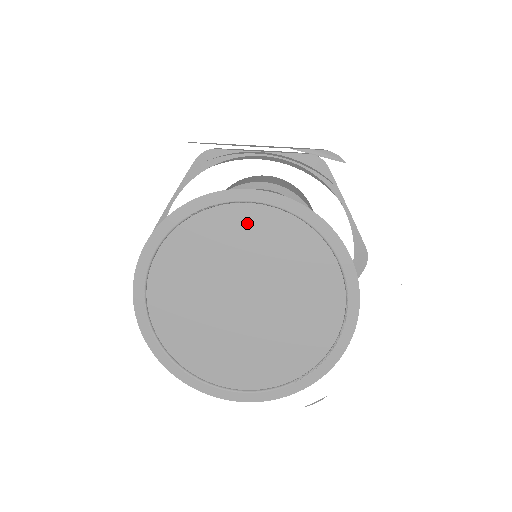
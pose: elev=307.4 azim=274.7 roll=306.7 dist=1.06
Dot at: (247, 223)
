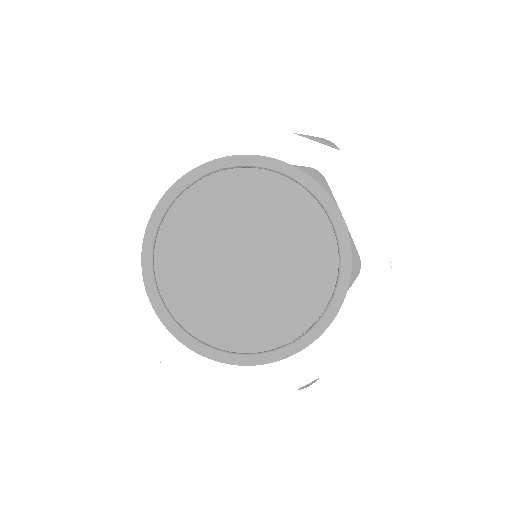
Dot at: (252, 186)
